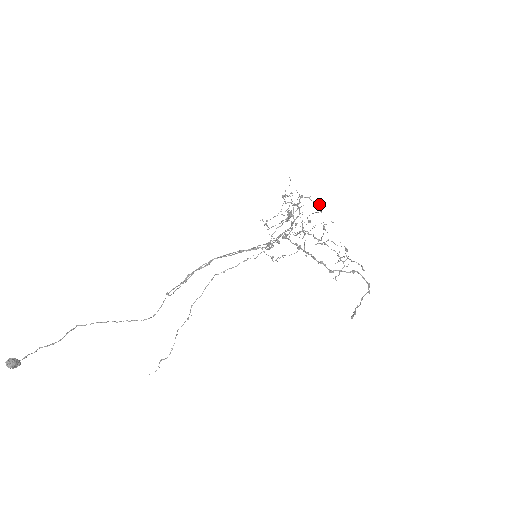
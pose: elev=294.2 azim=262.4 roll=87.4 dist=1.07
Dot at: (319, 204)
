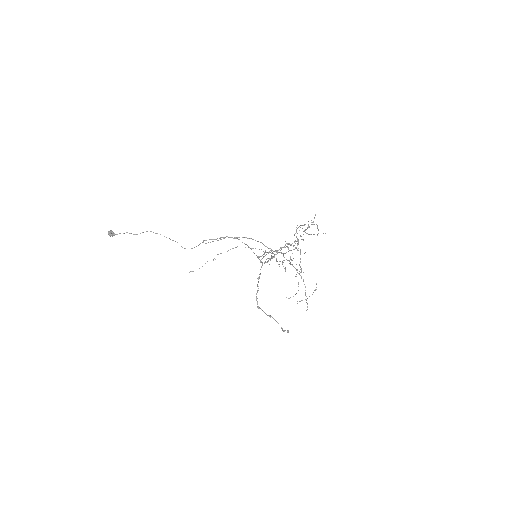
Dot at: (290, 259)
